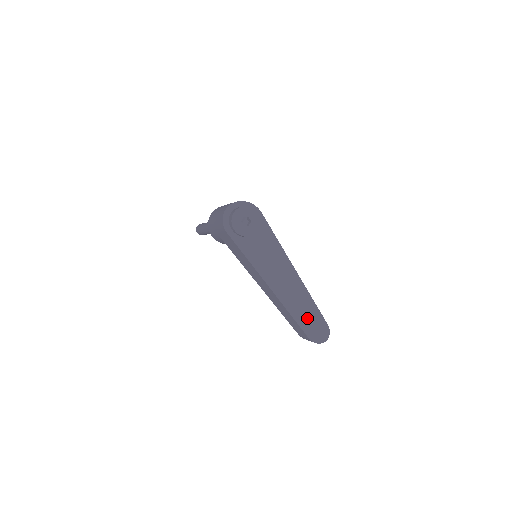
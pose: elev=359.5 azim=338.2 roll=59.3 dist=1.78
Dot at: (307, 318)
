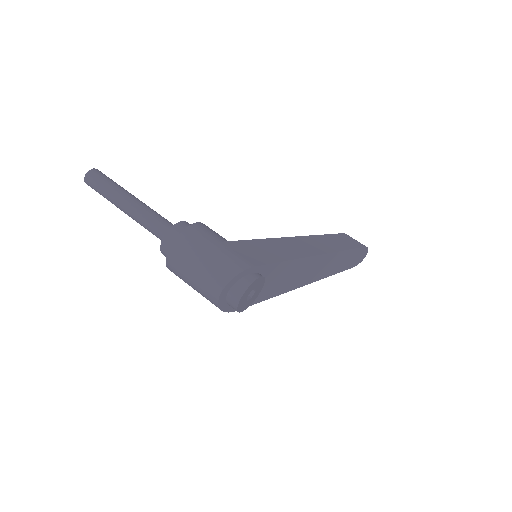
Dot at: (345, 263)
